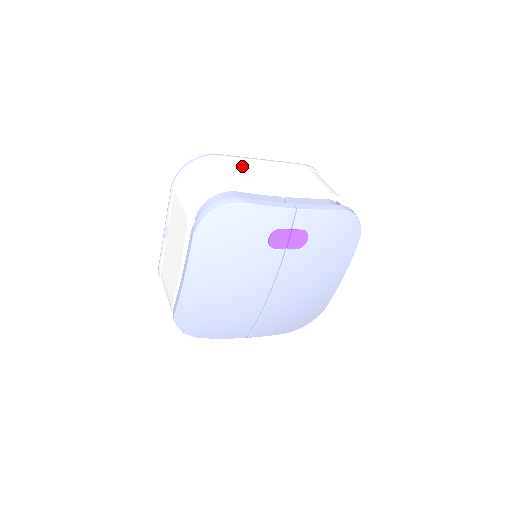
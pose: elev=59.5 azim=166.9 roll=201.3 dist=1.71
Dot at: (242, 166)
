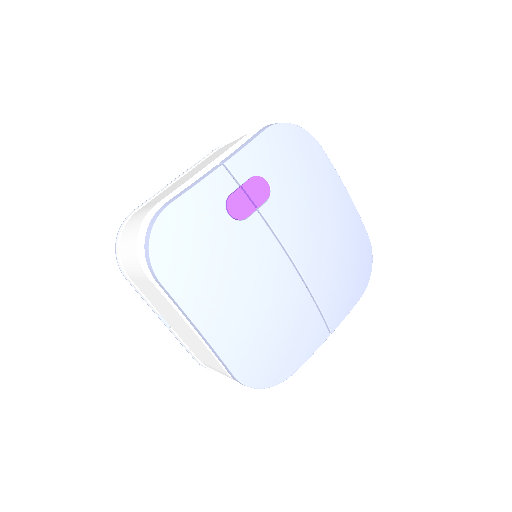
Dot at: (158, 196)
